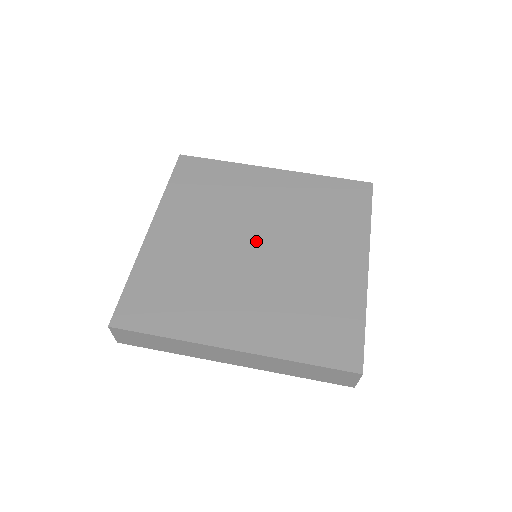
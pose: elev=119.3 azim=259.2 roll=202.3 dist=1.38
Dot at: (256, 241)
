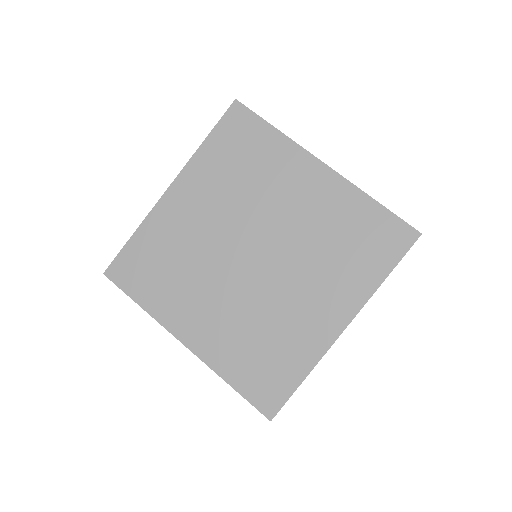
Dot at: (255, 249)
